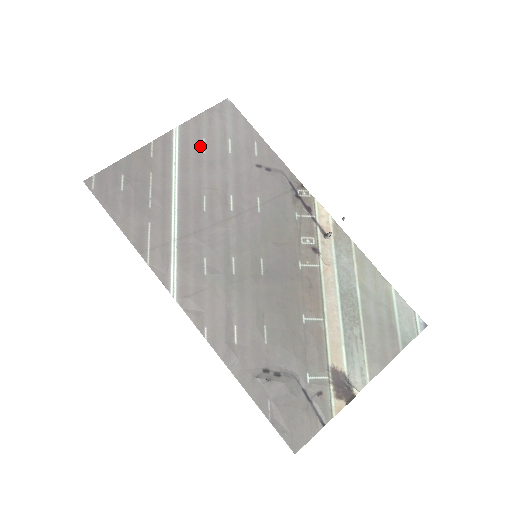
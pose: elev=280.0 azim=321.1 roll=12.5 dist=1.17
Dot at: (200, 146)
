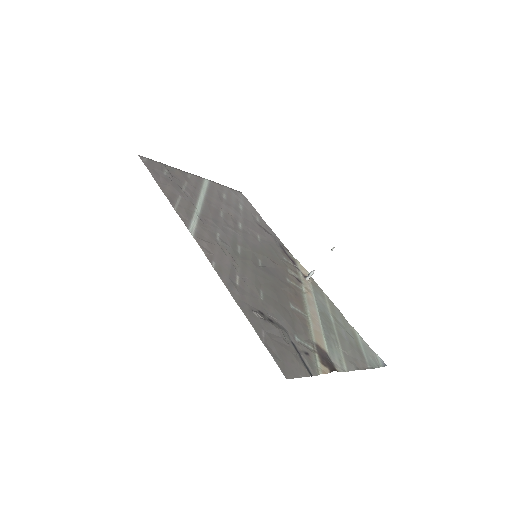
Dot at: (222, 194)
